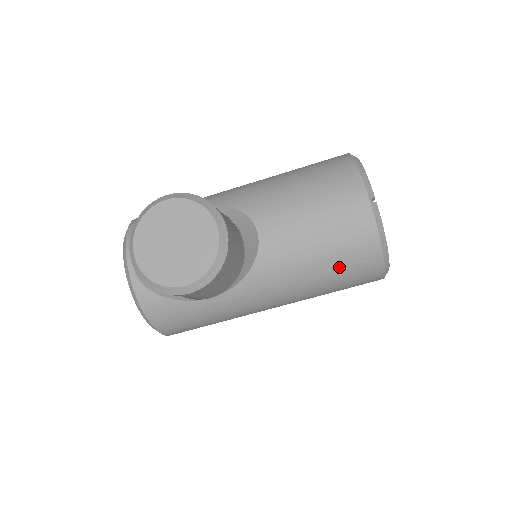
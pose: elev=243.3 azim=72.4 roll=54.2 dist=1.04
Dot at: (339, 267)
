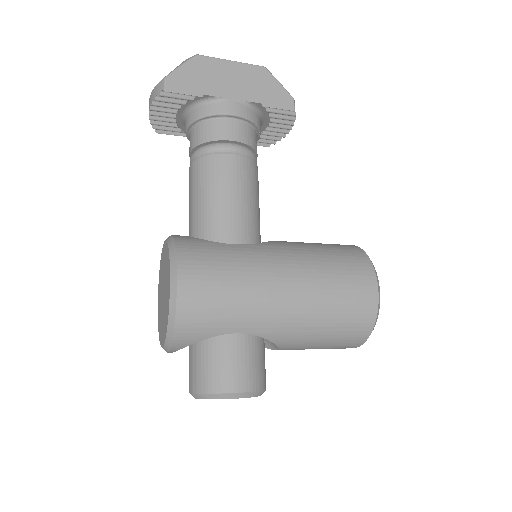
Dot at: occluded
